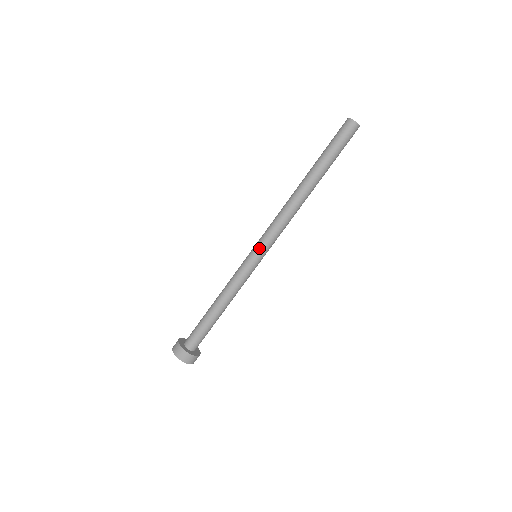
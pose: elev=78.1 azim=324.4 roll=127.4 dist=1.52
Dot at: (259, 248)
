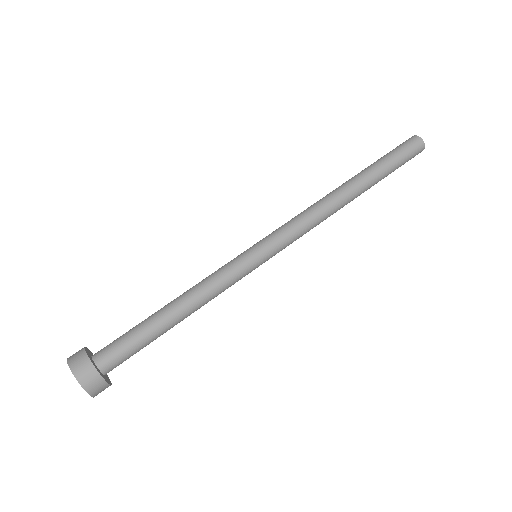
Dot at: (269, 246)
